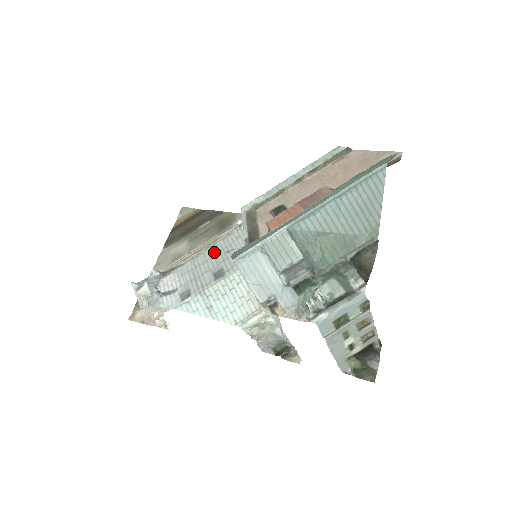
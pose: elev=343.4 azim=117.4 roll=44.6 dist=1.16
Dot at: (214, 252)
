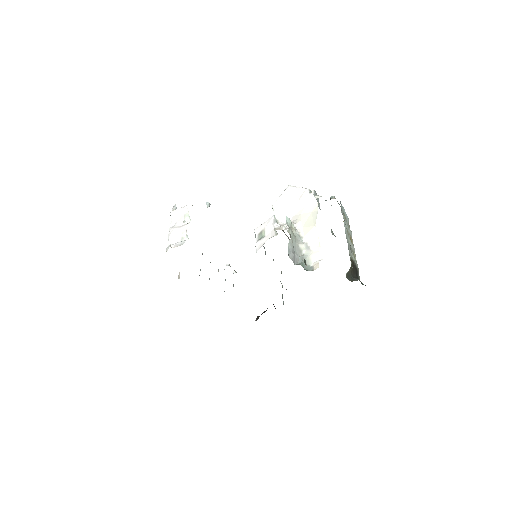
Dot at: occluded
